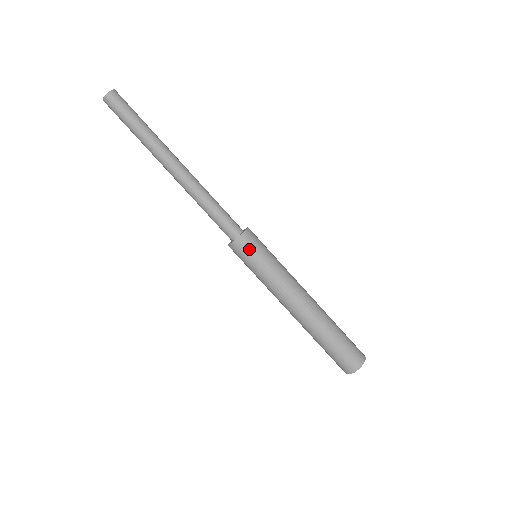
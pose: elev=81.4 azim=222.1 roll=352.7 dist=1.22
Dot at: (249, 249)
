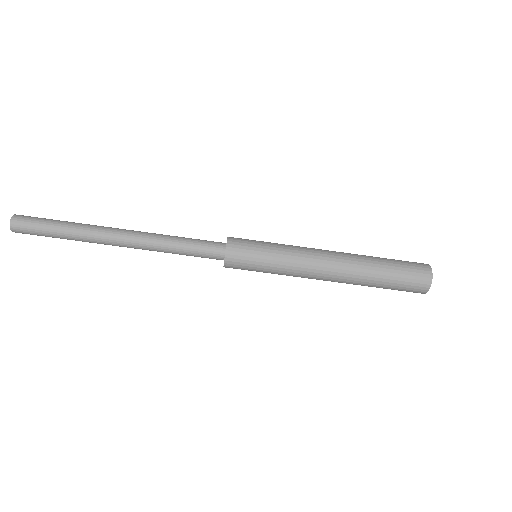
Dot at: (242, 269)
